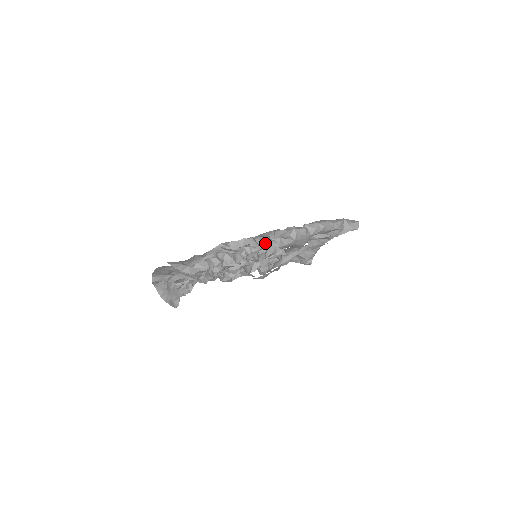
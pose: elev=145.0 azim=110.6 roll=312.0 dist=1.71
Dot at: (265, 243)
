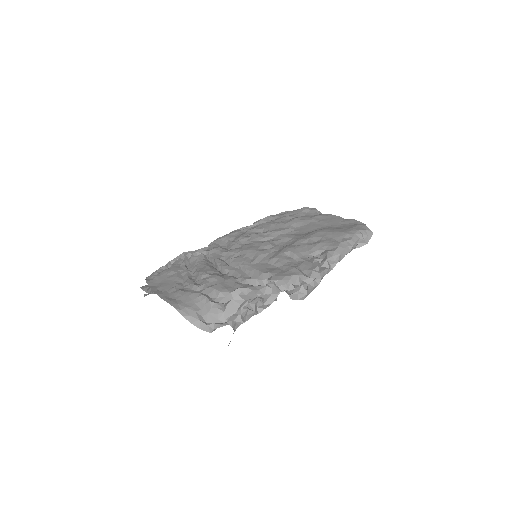
Dot at: (291, 295)
